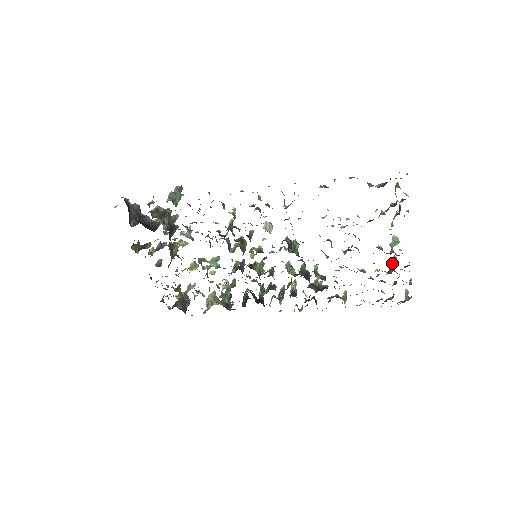
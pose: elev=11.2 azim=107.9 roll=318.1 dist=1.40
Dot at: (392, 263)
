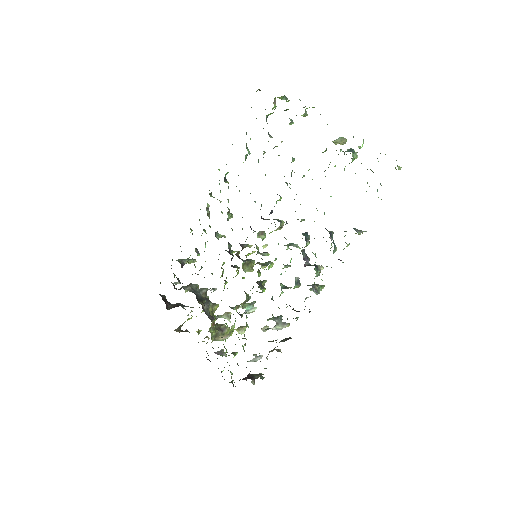
Dot at: (346, 151)
